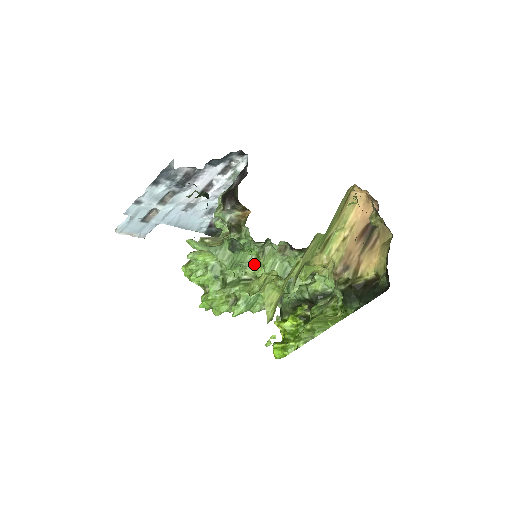
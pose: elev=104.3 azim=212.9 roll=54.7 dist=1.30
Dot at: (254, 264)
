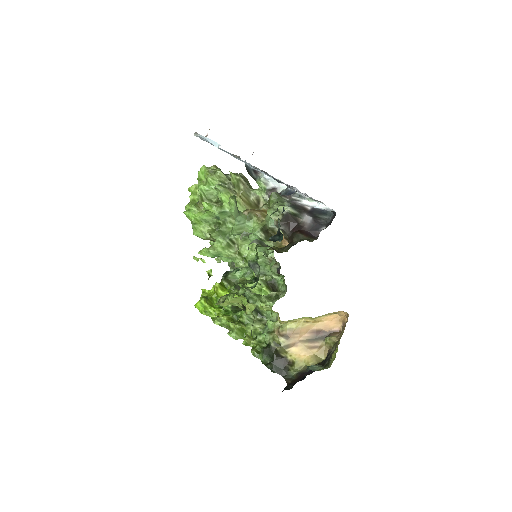
Dot at: (248, 241)
